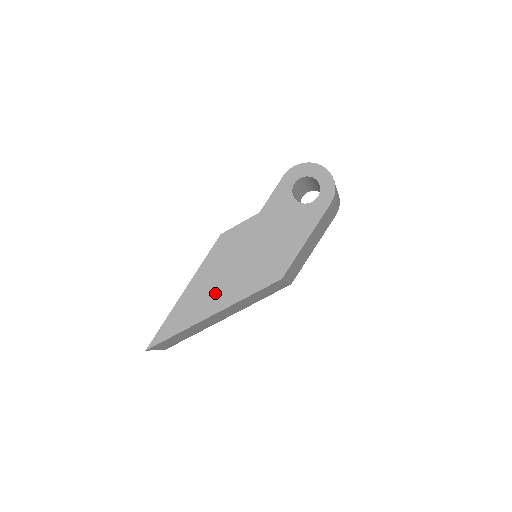
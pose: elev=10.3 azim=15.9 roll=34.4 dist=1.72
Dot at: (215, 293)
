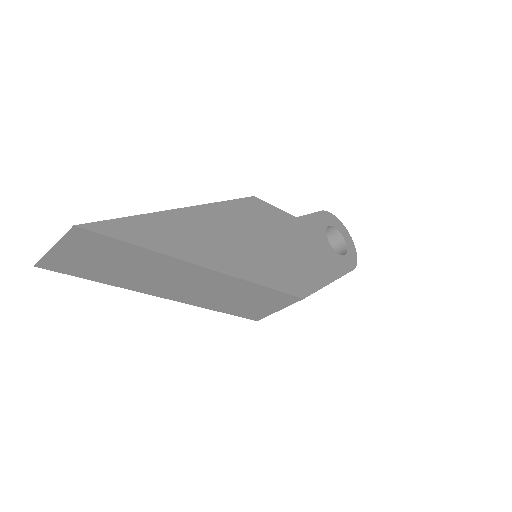
Dot at: (227, 247)
